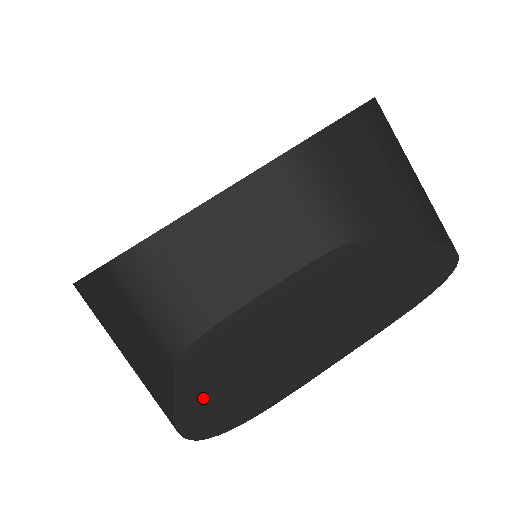
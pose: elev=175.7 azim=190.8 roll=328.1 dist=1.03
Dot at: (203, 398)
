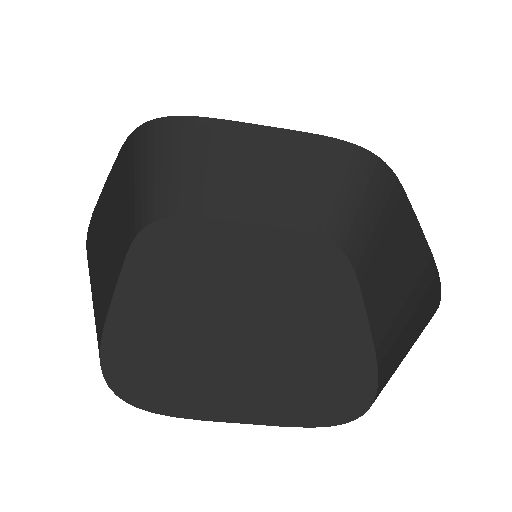
Dot at: (135, 331)
